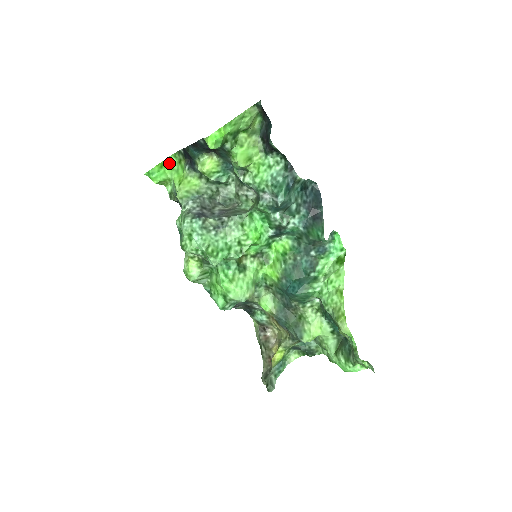
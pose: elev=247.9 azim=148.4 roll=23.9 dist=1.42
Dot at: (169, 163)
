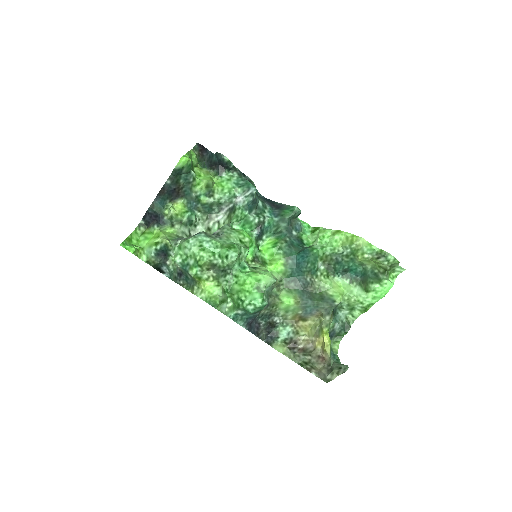
Dot at: (133, 239)
